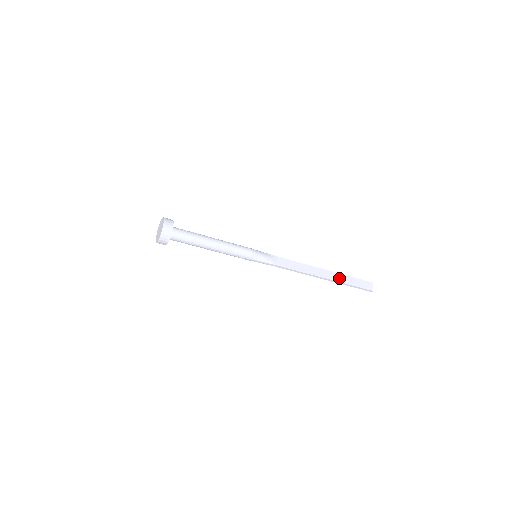
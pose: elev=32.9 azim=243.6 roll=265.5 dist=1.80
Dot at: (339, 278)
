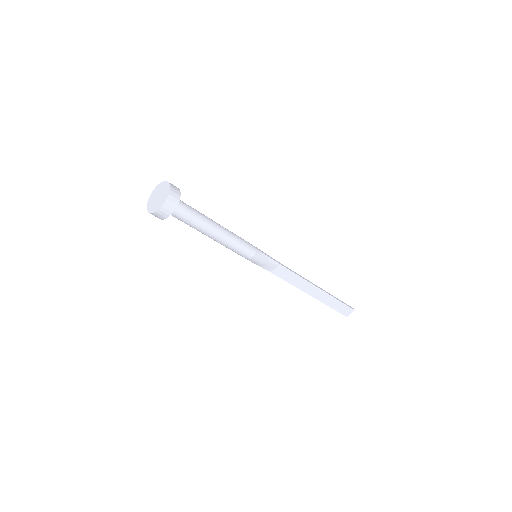
Dot at: (325, 299)
